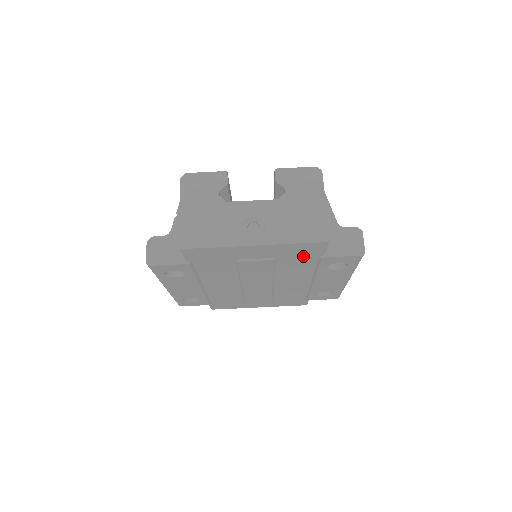
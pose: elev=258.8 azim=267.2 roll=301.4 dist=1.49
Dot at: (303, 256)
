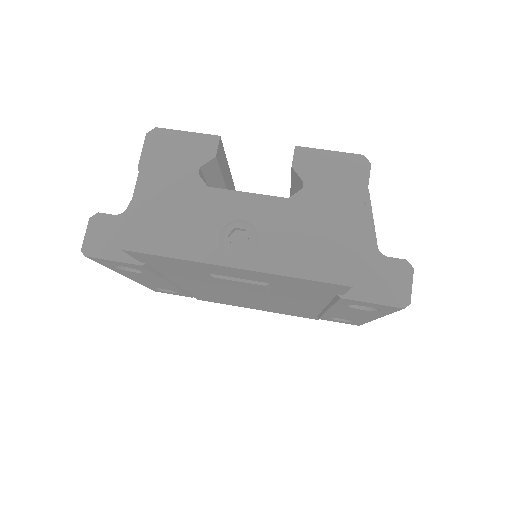
Dot at: (312, 289)
